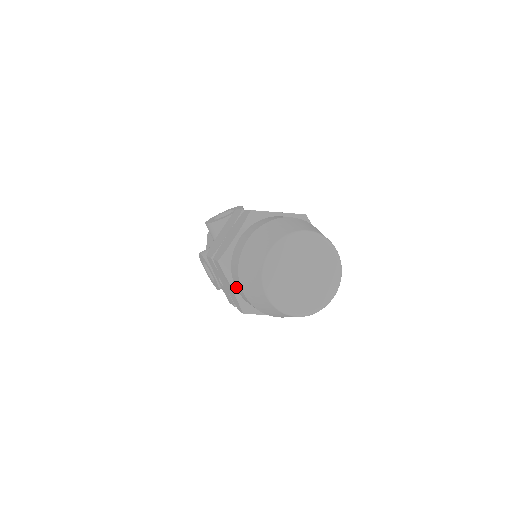
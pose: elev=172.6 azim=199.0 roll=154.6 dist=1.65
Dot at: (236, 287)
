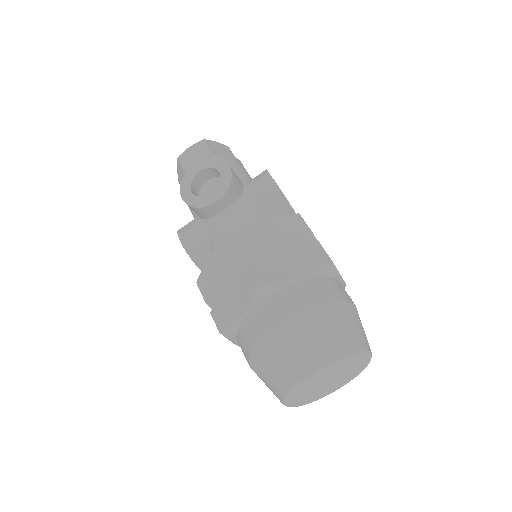
Dot at: occluded
